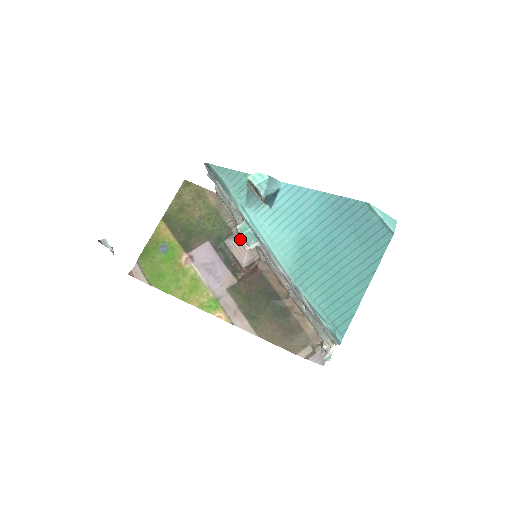
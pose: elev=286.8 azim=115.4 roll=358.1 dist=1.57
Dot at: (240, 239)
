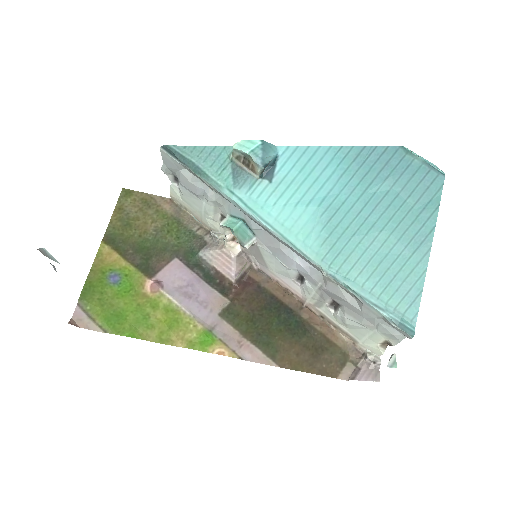
Dot at: (220, 246)
